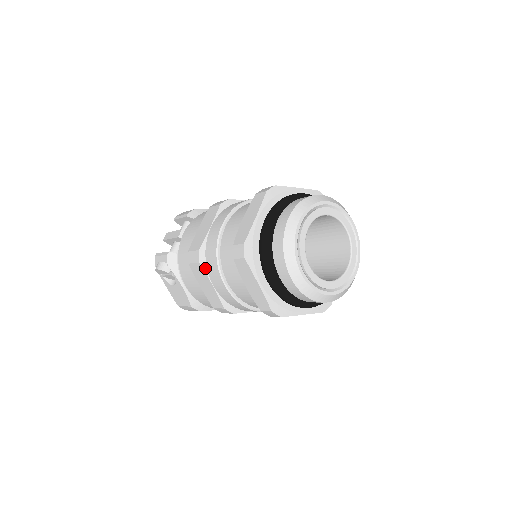
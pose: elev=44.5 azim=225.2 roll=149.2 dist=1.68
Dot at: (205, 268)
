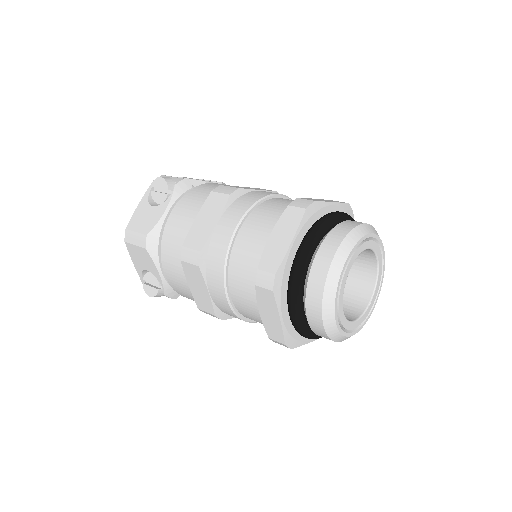
Dot at: (228, 204)
